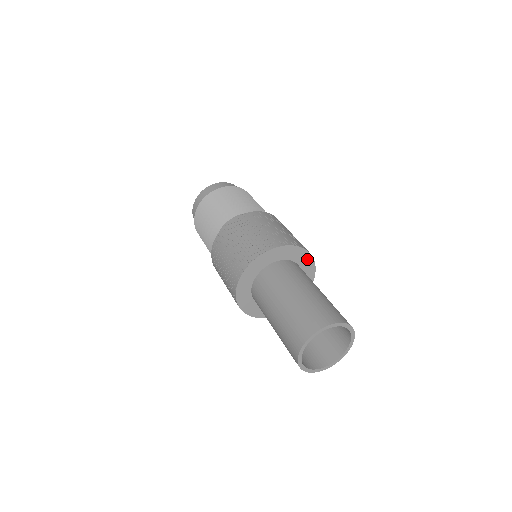
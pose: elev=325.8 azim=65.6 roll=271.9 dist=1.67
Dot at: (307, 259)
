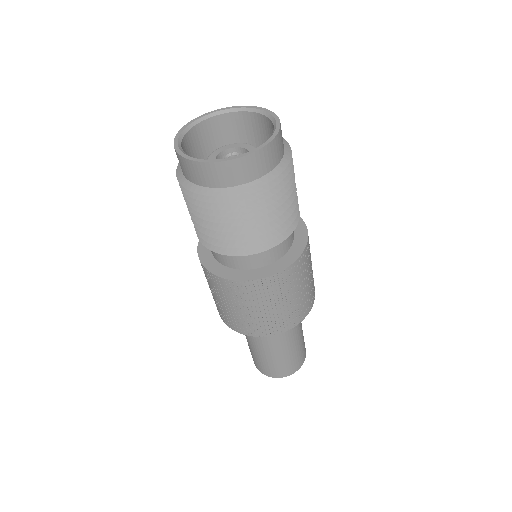
Dot at: occluded
